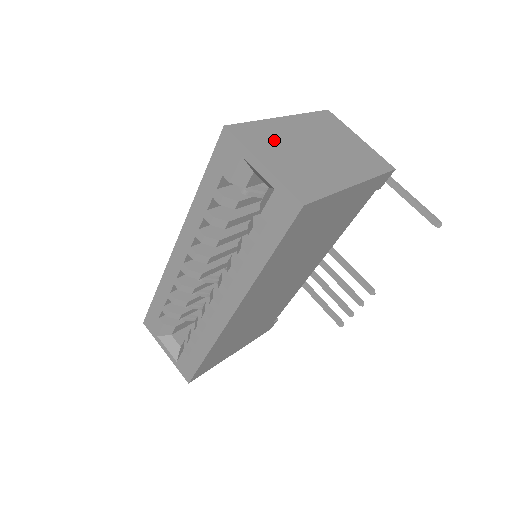
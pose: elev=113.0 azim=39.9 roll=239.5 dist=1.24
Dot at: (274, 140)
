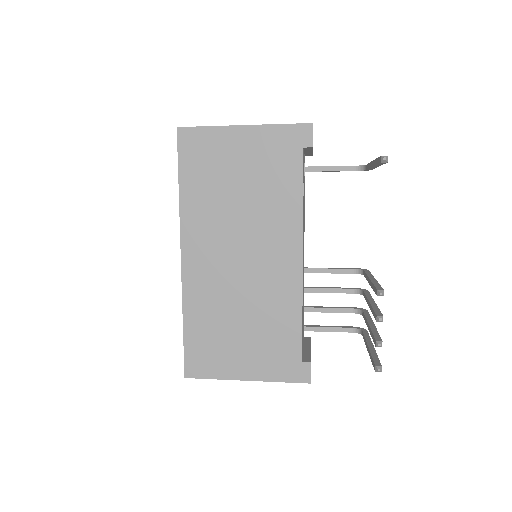
Dot at: occluded
